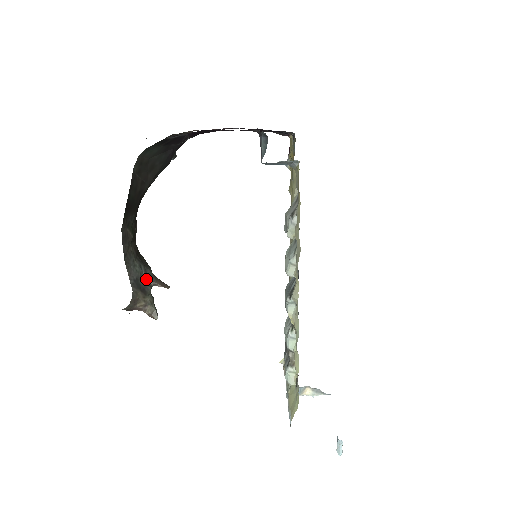
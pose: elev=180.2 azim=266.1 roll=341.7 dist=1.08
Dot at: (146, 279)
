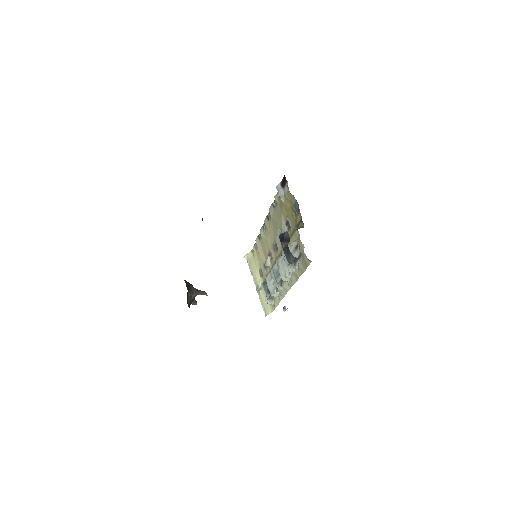
Dot at: (193, 296)
